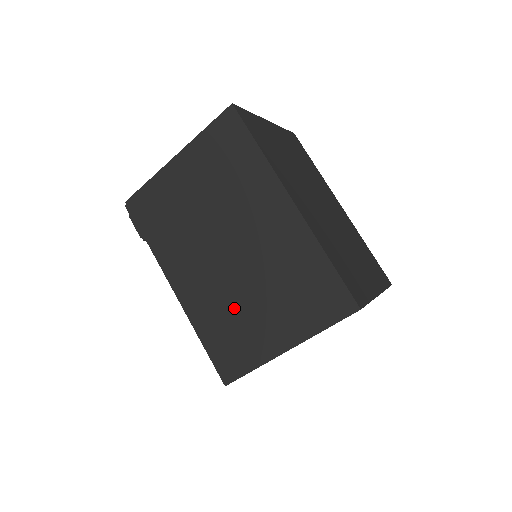
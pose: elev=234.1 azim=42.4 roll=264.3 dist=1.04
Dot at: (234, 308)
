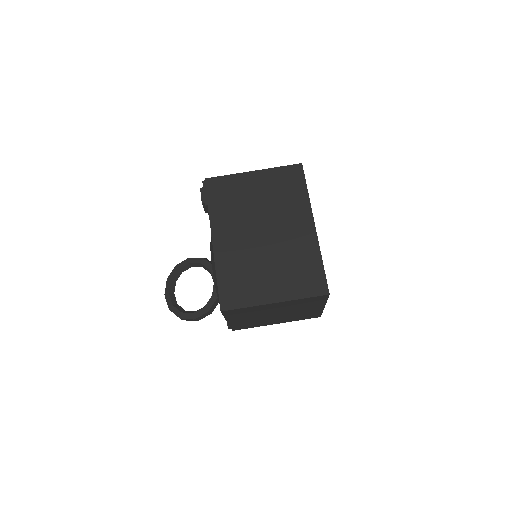
Dot at: (251, 267)
